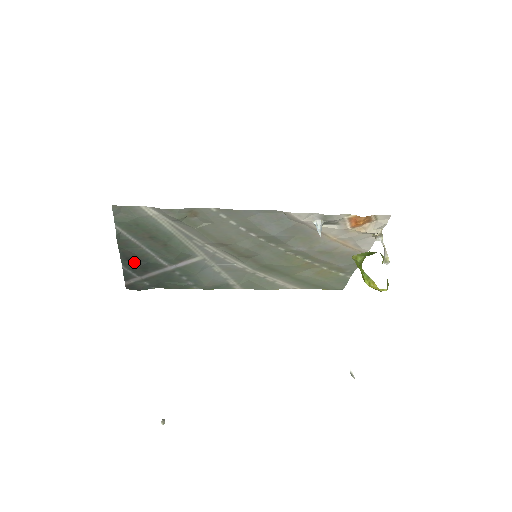
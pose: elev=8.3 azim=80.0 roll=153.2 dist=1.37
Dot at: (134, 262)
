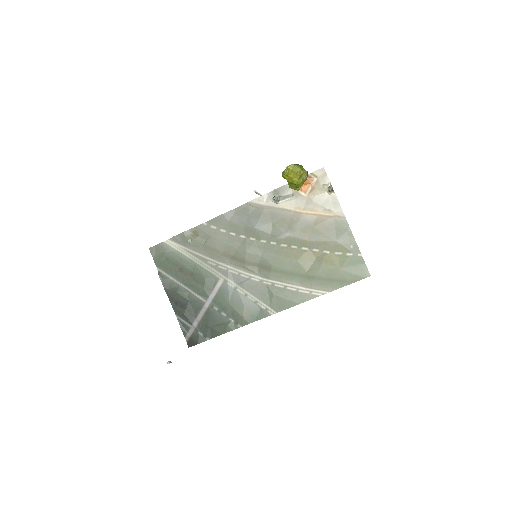
Dot at: (181, 305)
